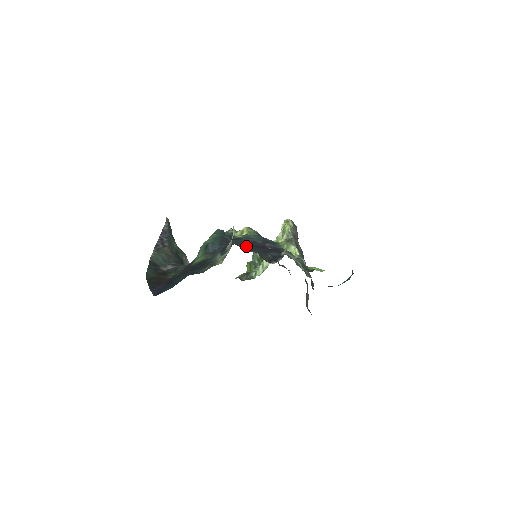
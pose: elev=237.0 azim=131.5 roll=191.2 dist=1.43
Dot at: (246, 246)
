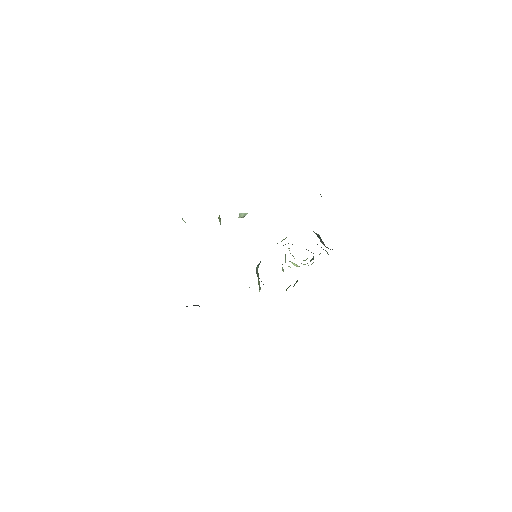
Dot at: occluded
